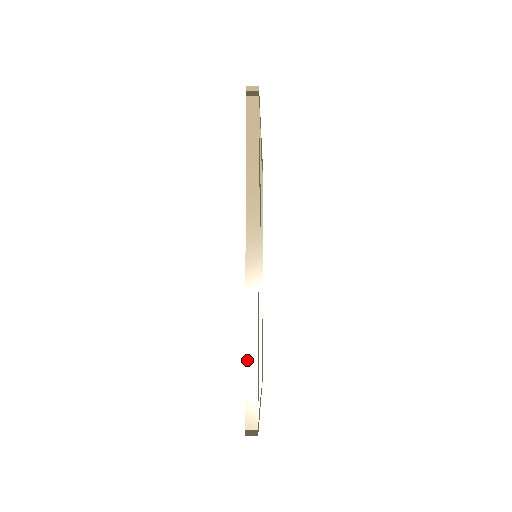
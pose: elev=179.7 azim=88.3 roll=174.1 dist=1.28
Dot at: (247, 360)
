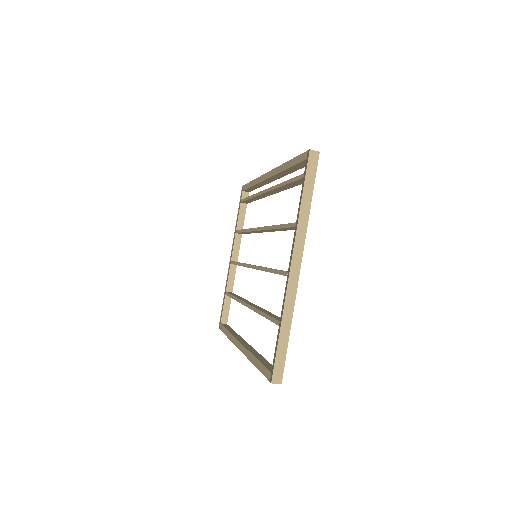
Dot at: (291, 160)
